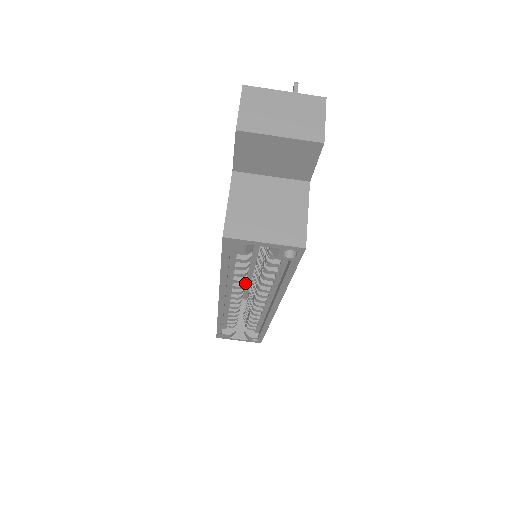
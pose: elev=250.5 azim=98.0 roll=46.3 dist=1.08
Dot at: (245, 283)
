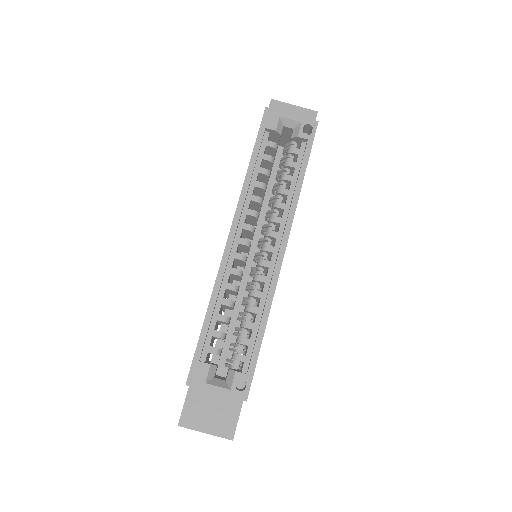
Dot at: (258, 214)
